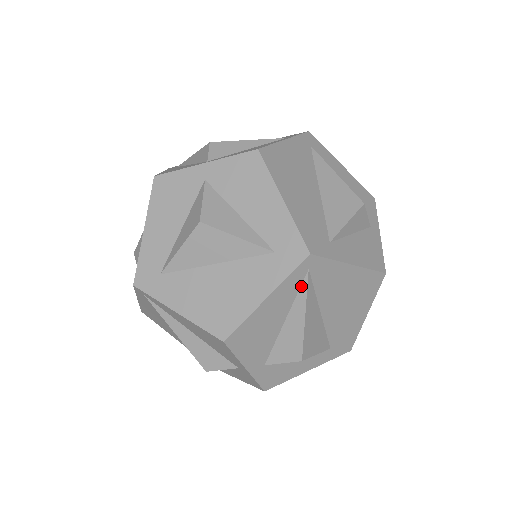
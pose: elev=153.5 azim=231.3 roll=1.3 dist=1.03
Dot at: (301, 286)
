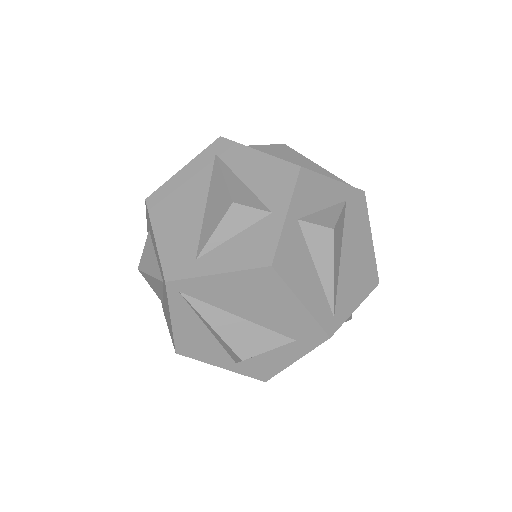
Dot at: (189, 304)
